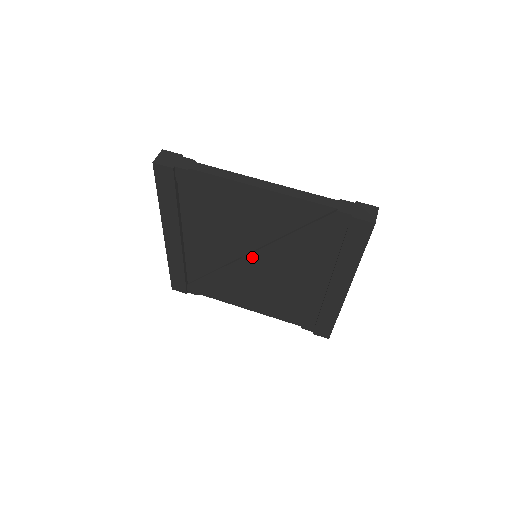
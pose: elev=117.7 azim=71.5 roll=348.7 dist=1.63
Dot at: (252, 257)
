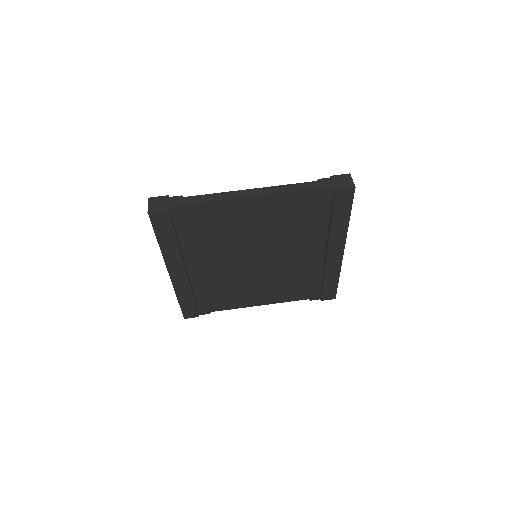
Dot at: (255, 258)
